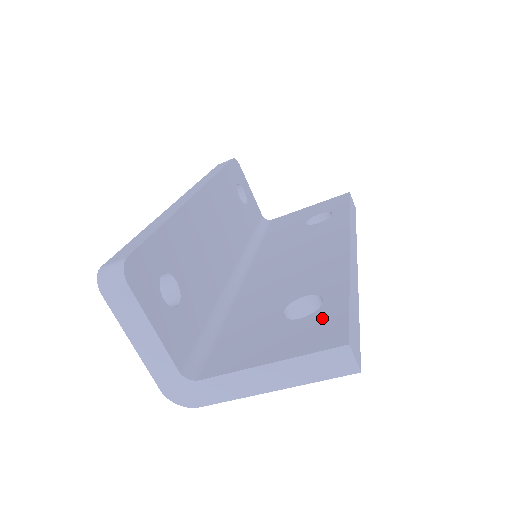
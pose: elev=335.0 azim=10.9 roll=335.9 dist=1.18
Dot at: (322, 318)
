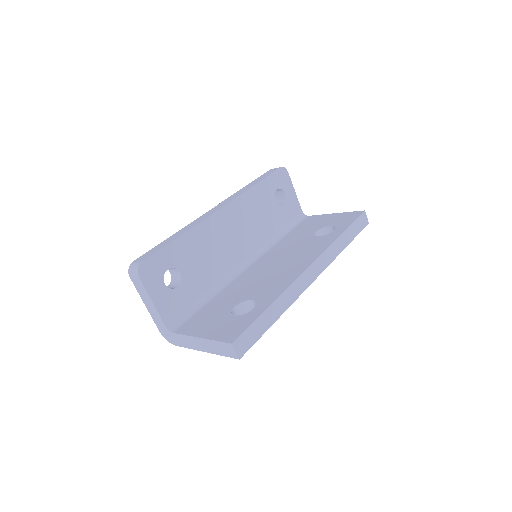
Dot at: (241, 321)
